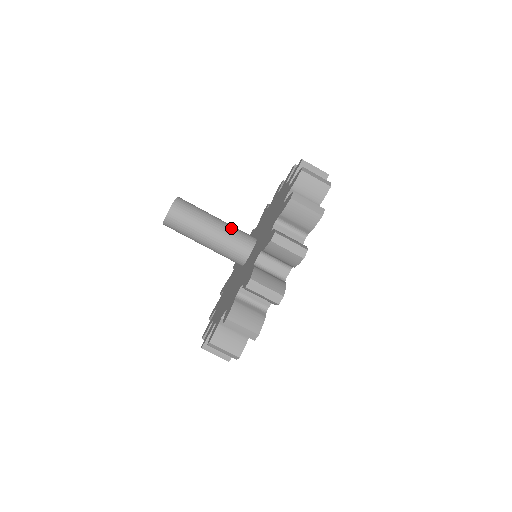
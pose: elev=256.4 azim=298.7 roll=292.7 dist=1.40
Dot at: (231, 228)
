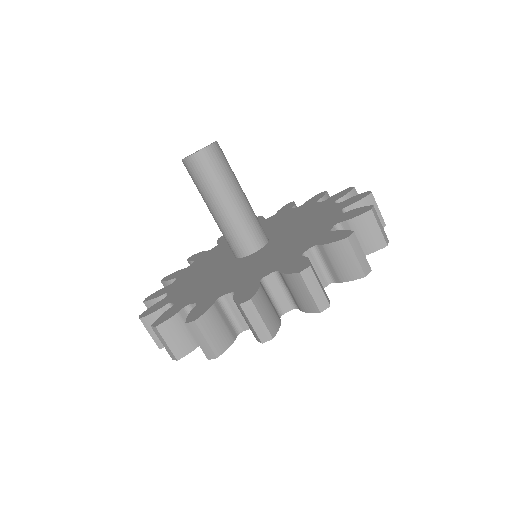
Dot at: (251, 212)
